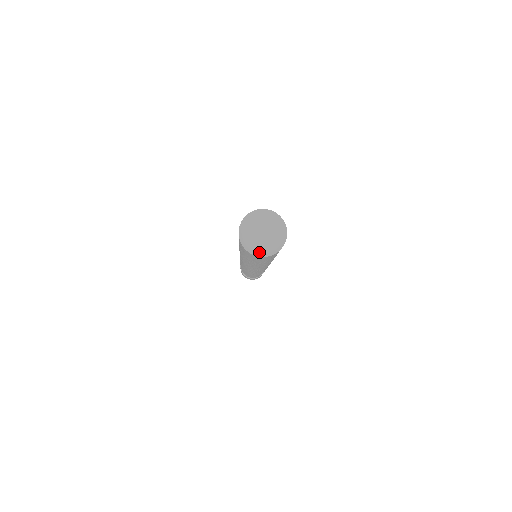
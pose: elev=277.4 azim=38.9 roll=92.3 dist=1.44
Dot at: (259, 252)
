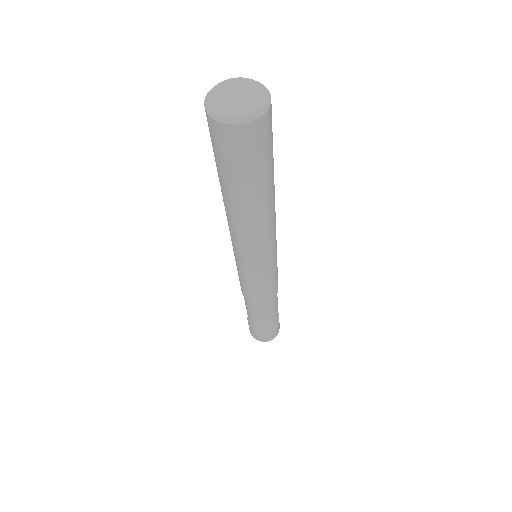
Dot at: (239, 117)
